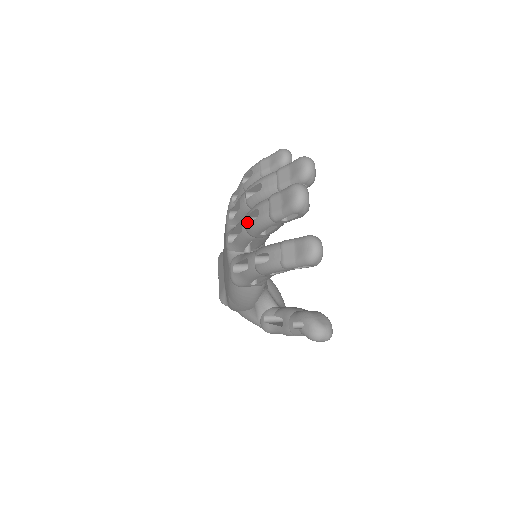
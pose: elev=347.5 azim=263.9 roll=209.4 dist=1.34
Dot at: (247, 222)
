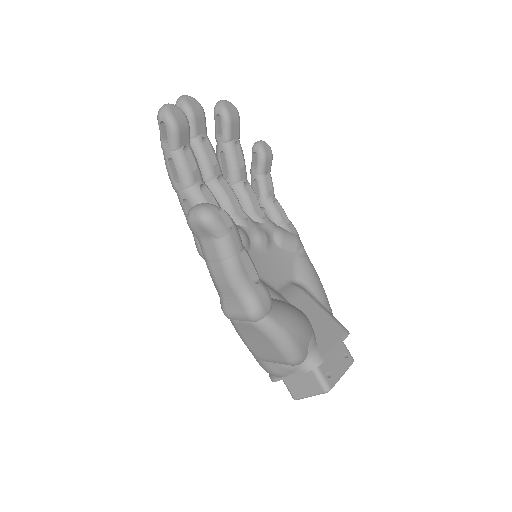
Dot at: occluded
